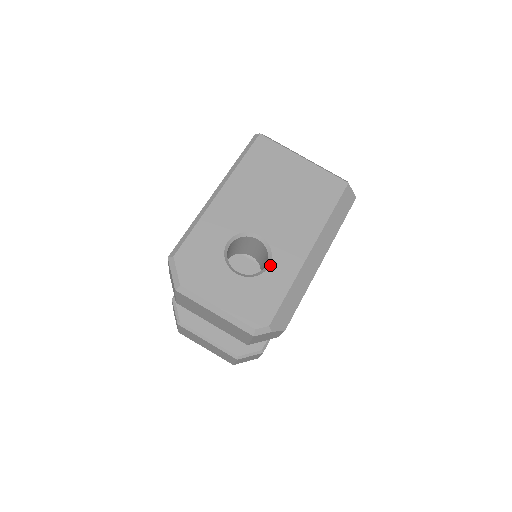
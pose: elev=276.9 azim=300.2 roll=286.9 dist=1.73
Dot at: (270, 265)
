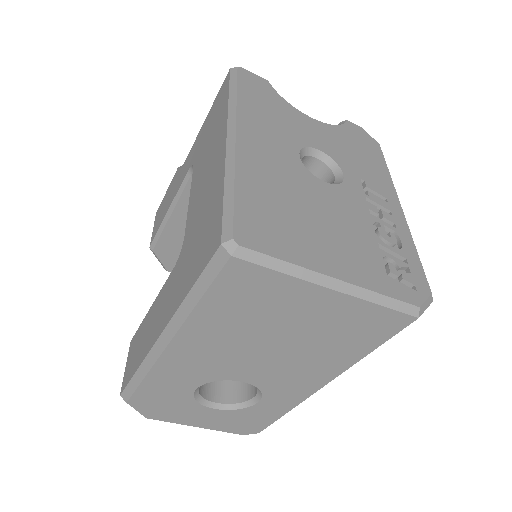
Dot at: (259, 402)
